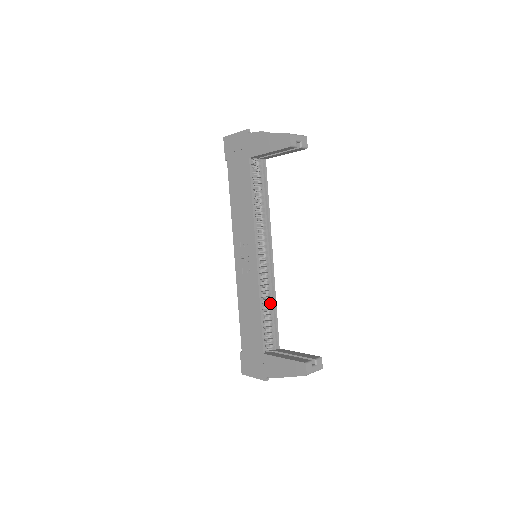
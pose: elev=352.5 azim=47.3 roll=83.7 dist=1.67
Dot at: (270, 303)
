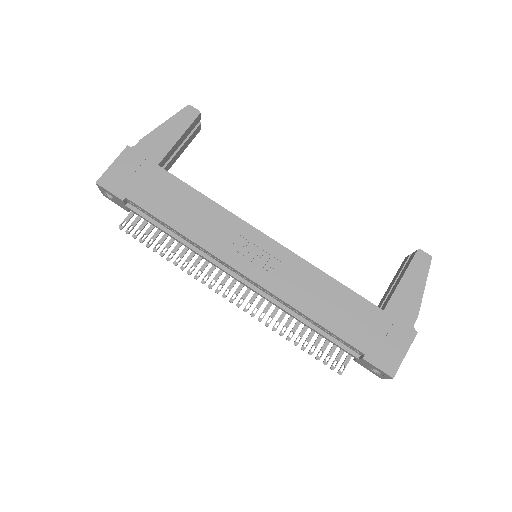
Dot at: occluded
